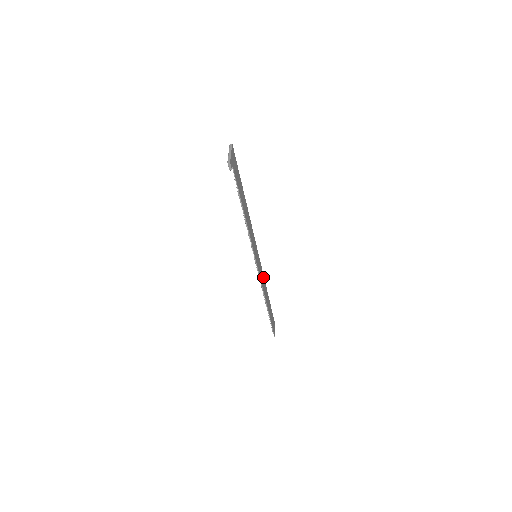
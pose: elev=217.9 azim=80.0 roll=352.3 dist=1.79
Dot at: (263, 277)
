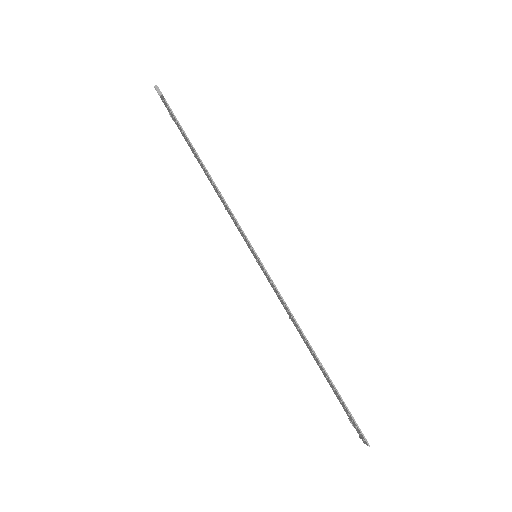
Dot at: occluded
